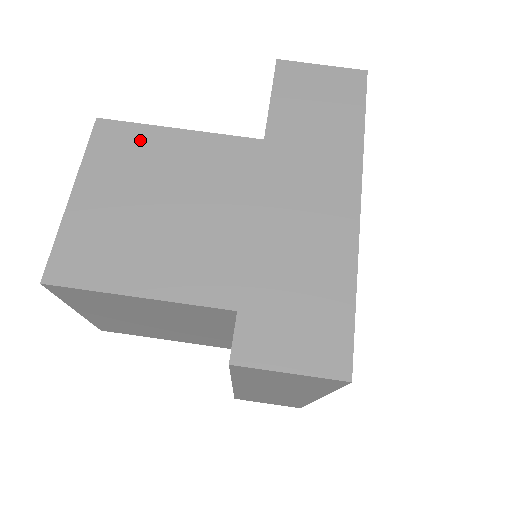
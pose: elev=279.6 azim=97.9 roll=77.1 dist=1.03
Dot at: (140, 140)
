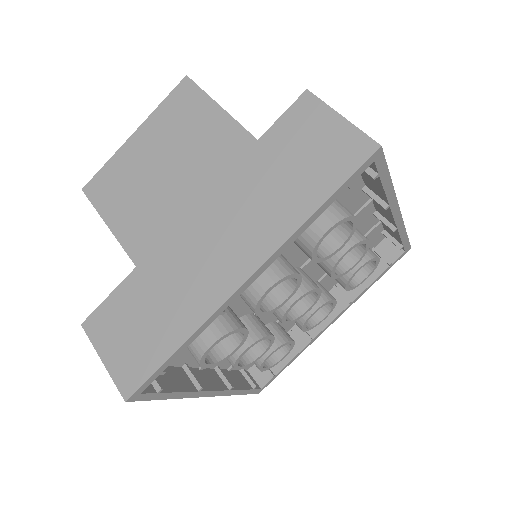
Dot at: occluded
